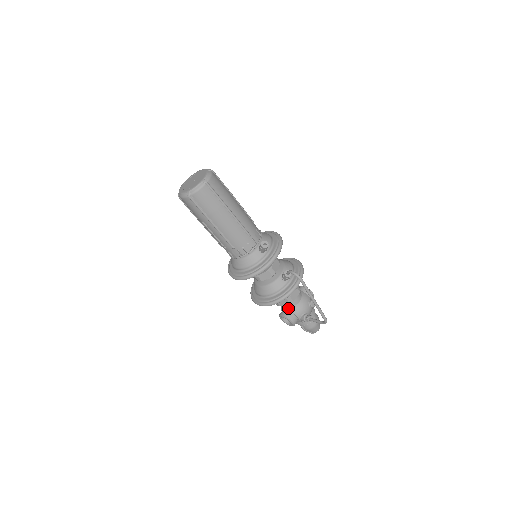
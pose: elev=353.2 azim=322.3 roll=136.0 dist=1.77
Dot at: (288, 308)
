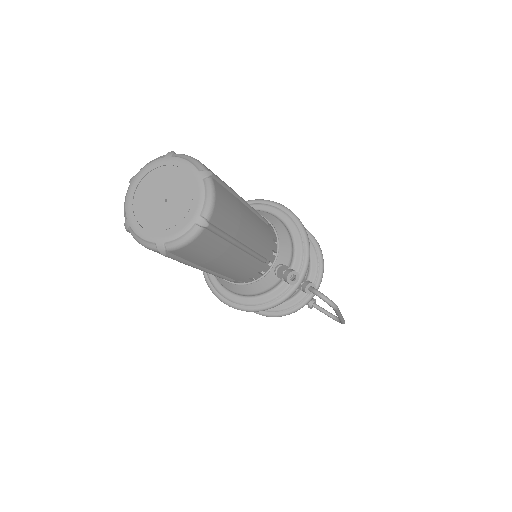
Dot at: occluded
